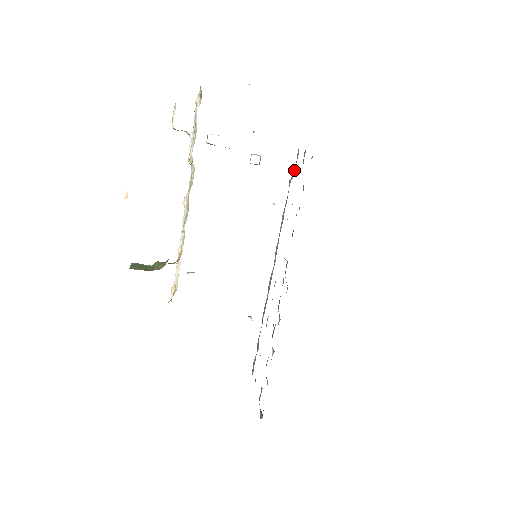
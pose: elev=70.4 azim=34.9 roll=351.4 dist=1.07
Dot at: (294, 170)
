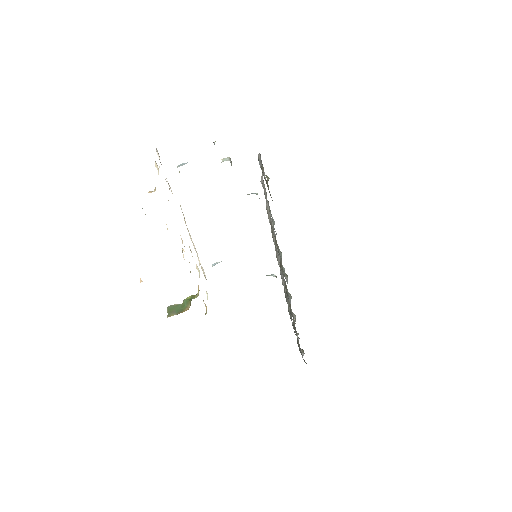
Dot at: occluded
